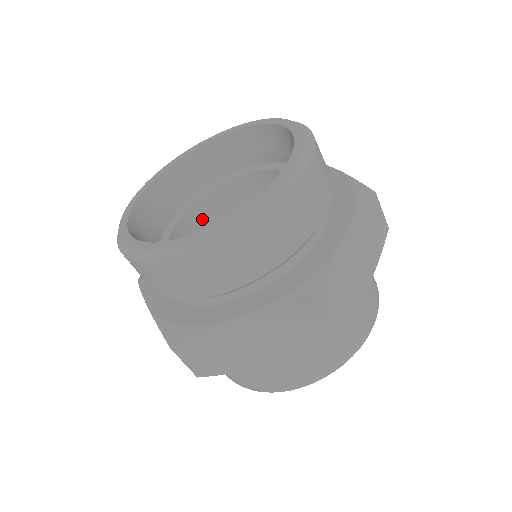
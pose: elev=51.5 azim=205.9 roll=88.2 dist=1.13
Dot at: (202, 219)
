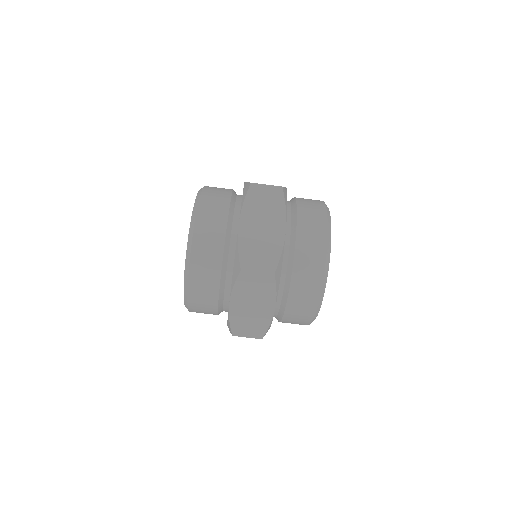
Dot at: occluded
